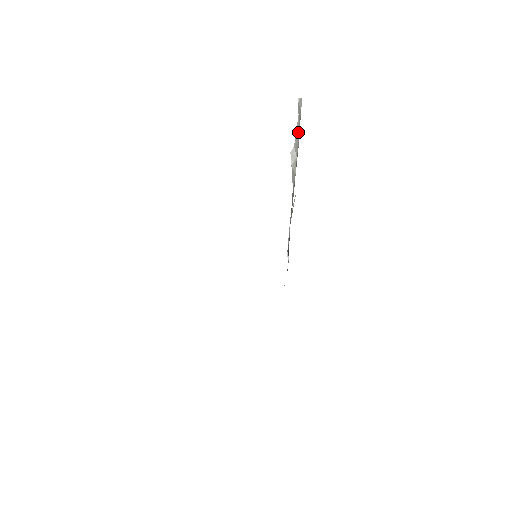
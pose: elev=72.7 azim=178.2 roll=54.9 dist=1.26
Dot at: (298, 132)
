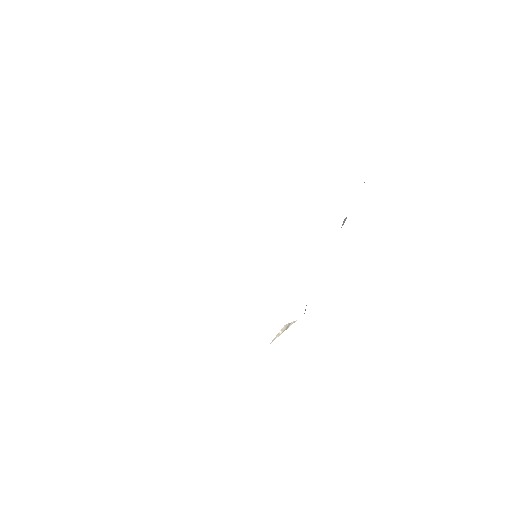
Dot at: occluded
